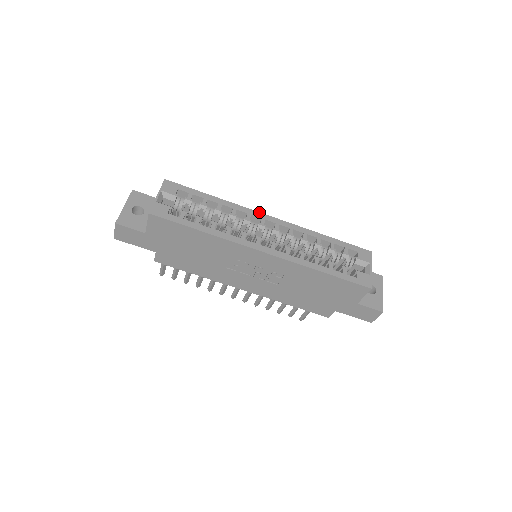
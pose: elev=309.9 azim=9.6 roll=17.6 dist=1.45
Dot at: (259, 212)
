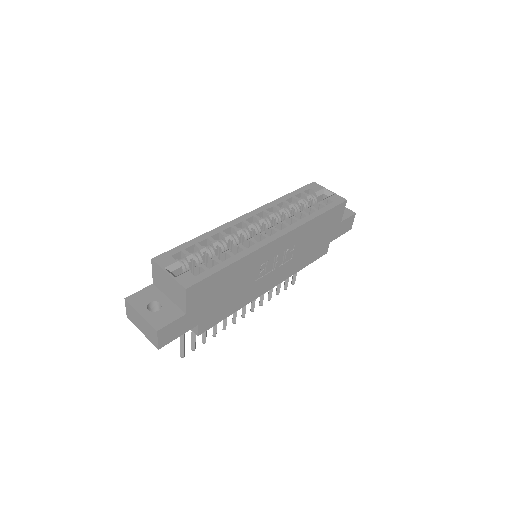
Dot at: (235, 219)
